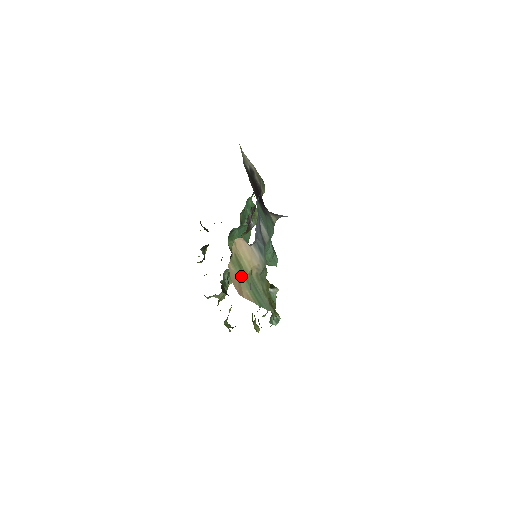
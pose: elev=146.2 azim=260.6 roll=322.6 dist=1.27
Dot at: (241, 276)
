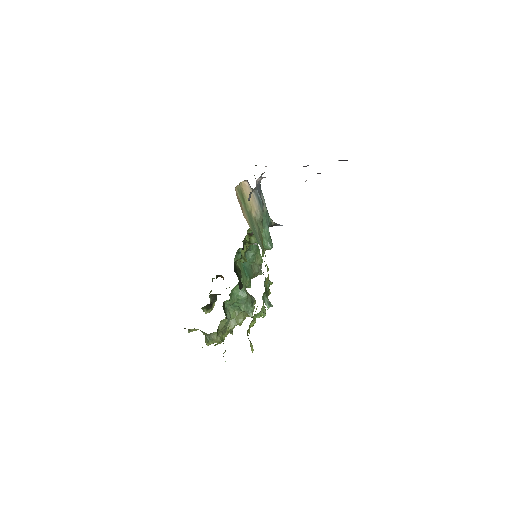
Dot at: (243, 205)
